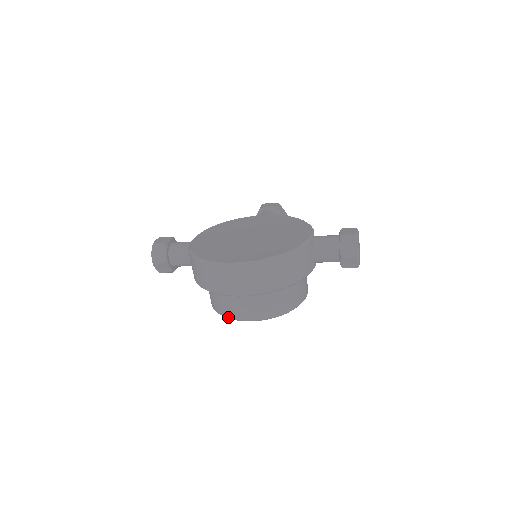
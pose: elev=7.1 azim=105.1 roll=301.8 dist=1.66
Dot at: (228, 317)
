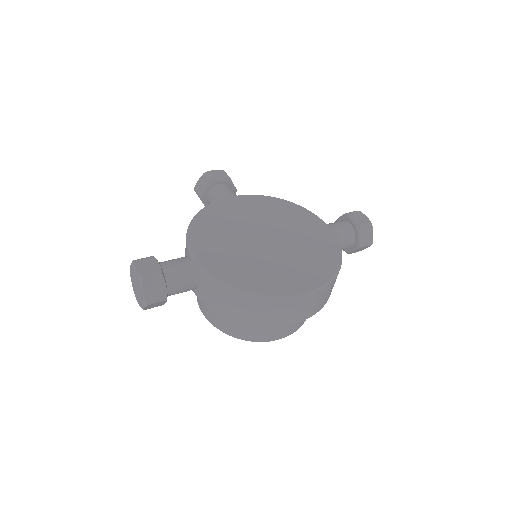
Dot at: (258, 341)
